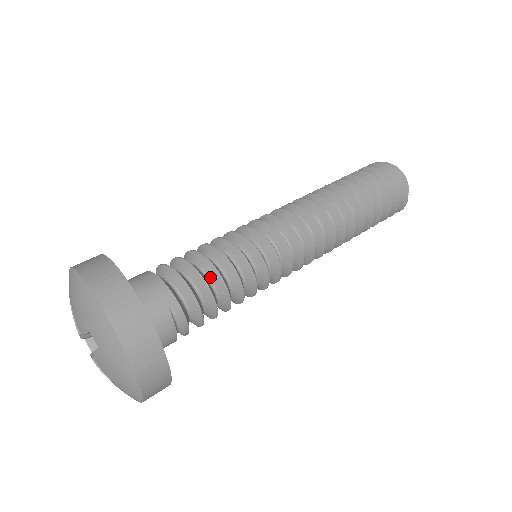
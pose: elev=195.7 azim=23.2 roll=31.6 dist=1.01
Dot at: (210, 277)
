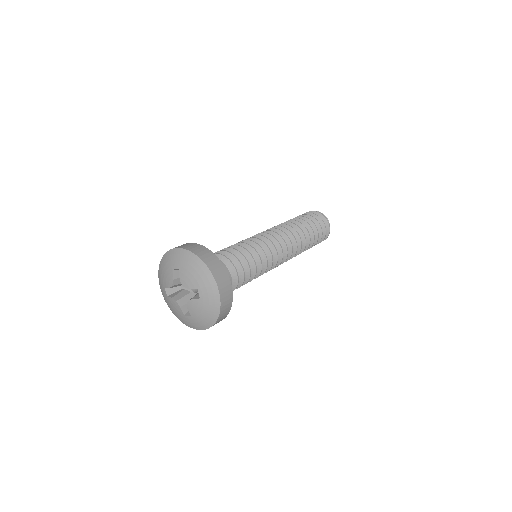
Dot at: (243, 267)
